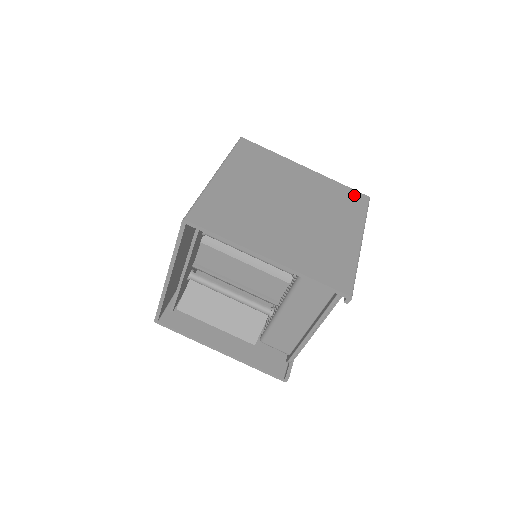
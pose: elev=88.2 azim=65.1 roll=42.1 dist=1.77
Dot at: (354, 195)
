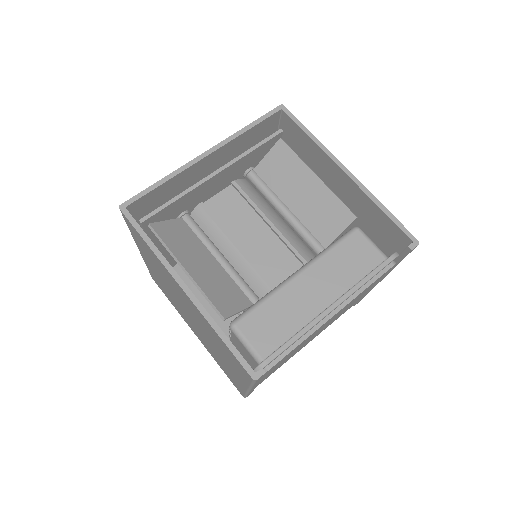
Dot at: occluded
